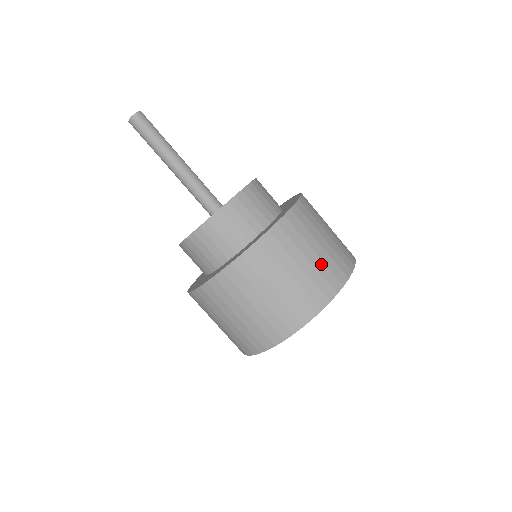
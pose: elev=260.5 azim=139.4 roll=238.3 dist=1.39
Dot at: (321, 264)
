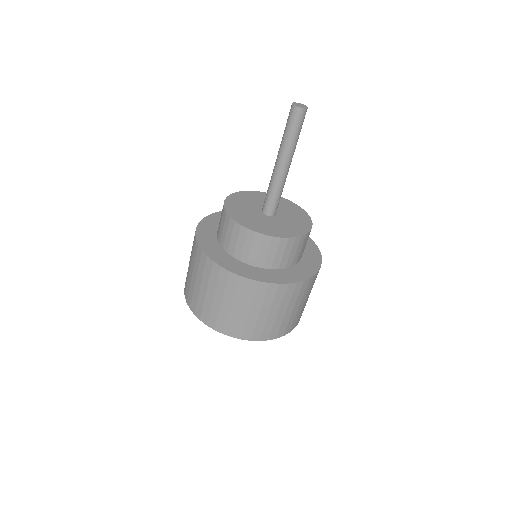
Dot at: (280, 321)
